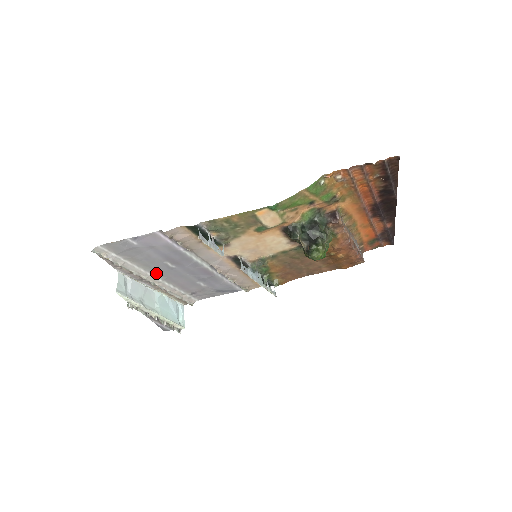
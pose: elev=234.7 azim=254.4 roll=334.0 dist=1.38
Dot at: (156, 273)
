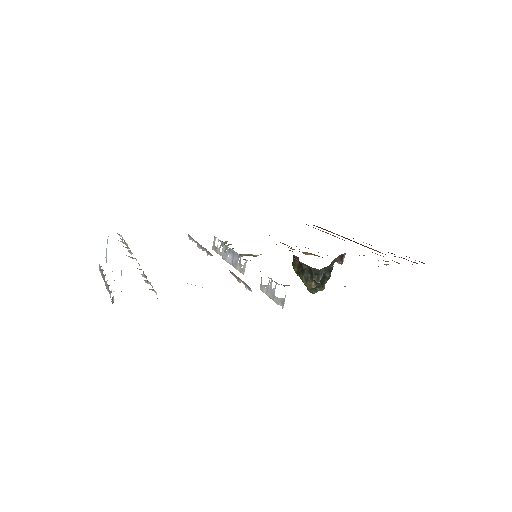
Dot at: occluded
